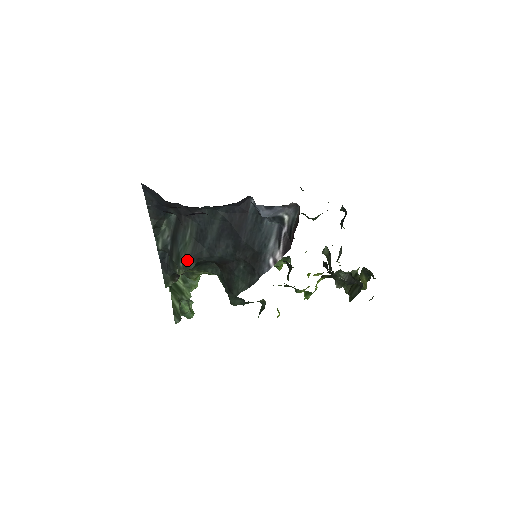
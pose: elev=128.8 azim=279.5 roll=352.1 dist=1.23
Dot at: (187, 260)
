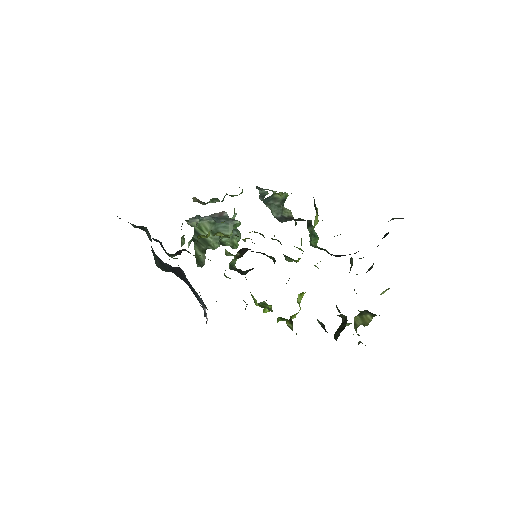
Dot at: (159, 267)
